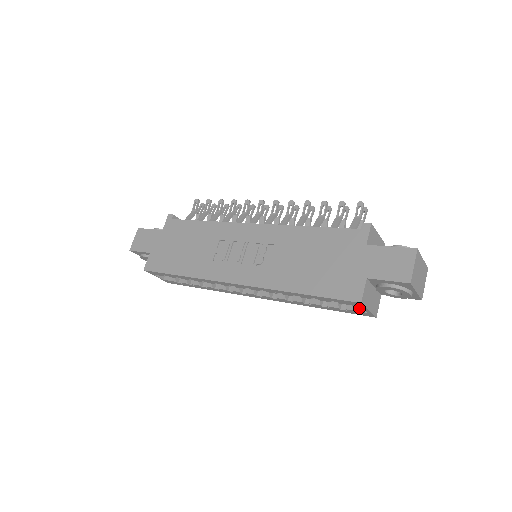
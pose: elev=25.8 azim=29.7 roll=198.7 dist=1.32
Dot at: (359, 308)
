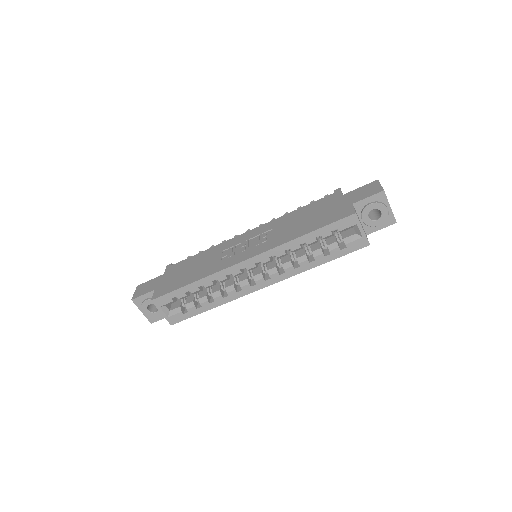
Dot at: (355, 237)
